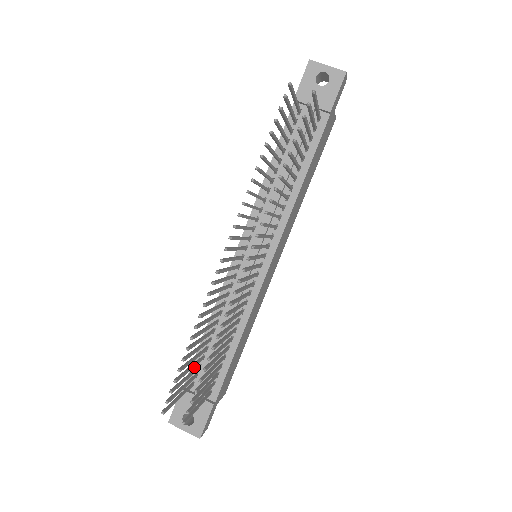
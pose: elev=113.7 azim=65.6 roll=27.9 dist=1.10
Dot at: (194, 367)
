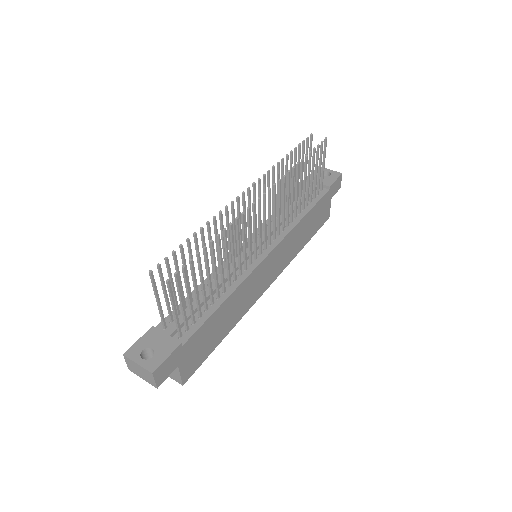
Dot at: (172, 314)
